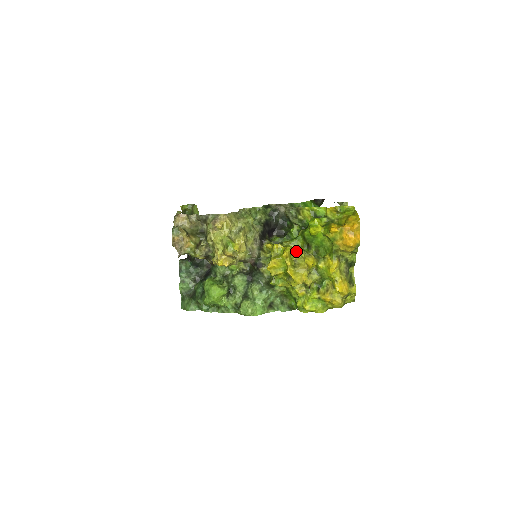
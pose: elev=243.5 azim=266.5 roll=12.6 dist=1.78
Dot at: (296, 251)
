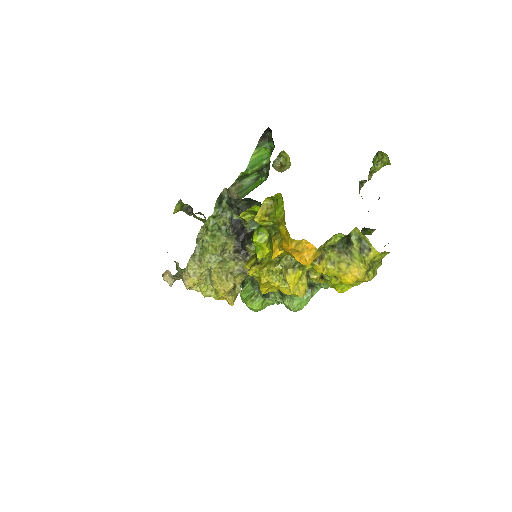
Dot at: (271, 269)
